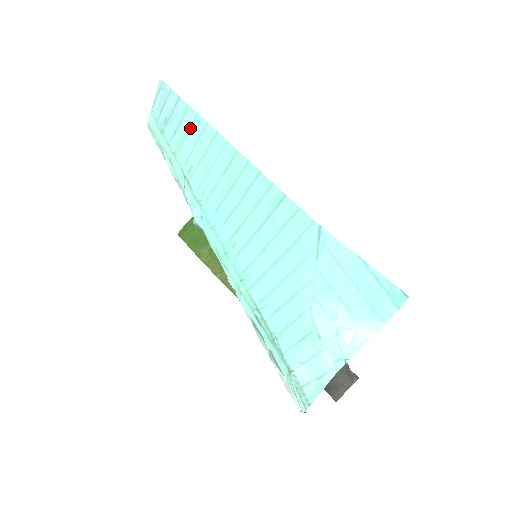
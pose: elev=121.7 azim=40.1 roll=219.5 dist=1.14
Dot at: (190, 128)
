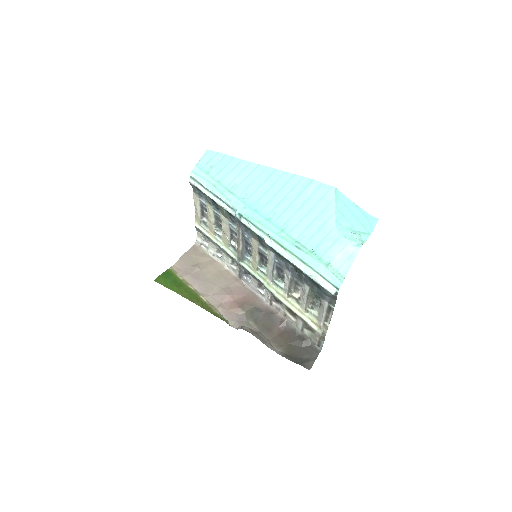
Dot at: (235, 167)
